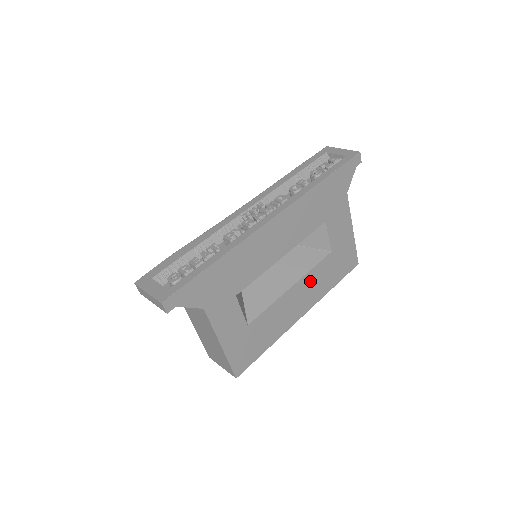
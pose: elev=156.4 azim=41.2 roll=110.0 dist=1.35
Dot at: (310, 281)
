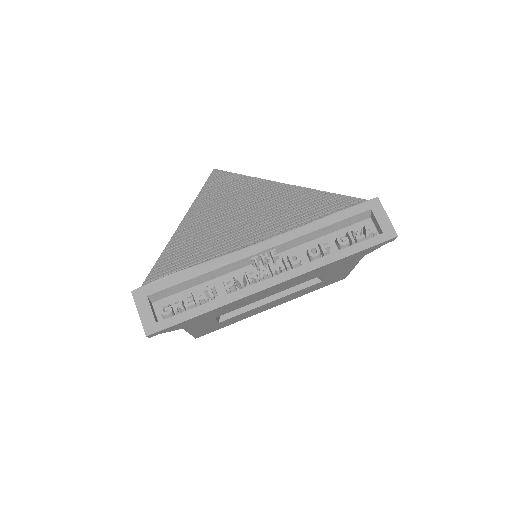
Dot at: (290, 296)
